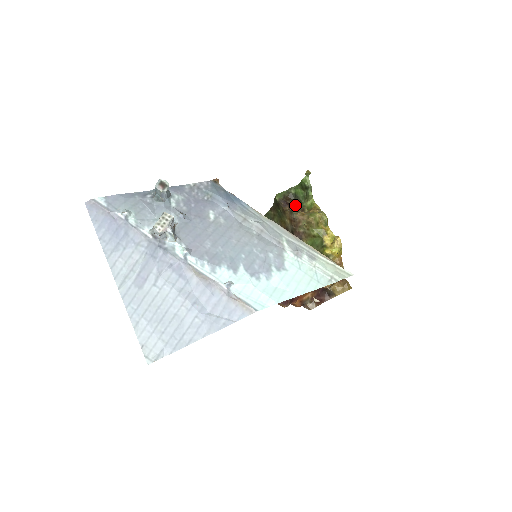
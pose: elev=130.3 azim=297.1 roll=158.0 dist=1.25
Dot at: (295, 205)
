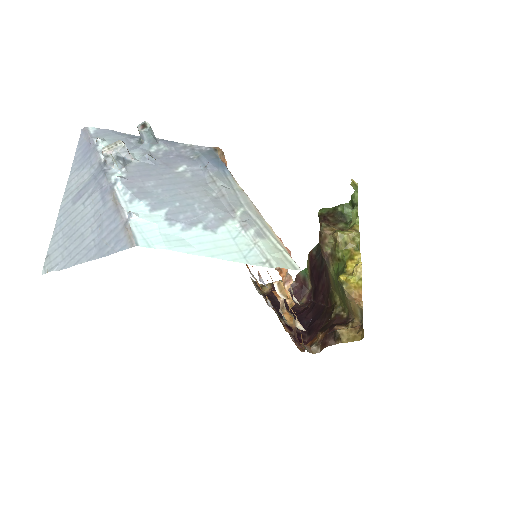
Dot at: (335, 223)
